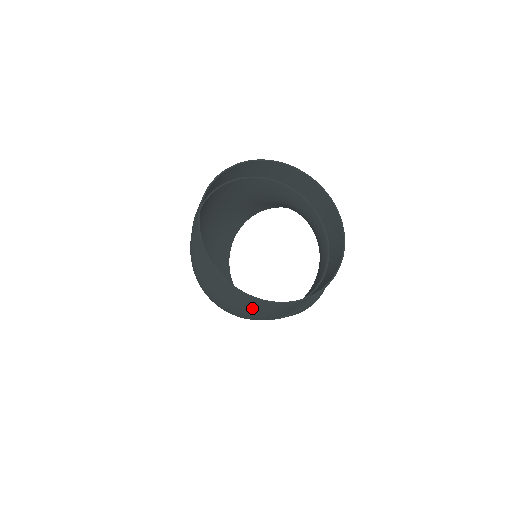
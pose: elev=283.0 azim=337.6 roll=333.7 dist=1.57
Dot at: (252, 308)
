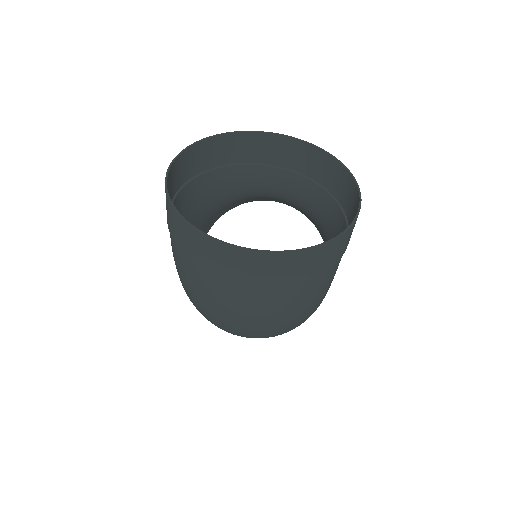
Dot at: (327, 268)
